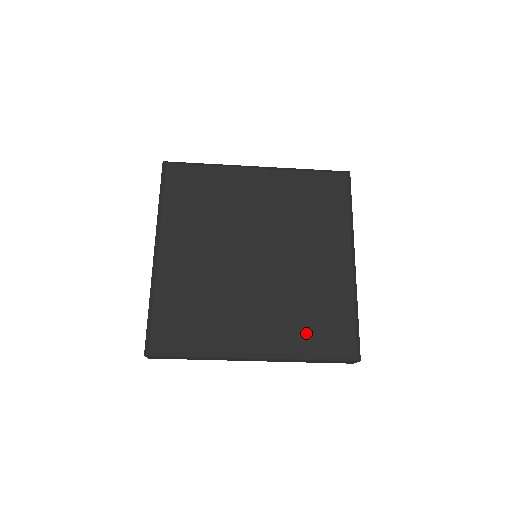
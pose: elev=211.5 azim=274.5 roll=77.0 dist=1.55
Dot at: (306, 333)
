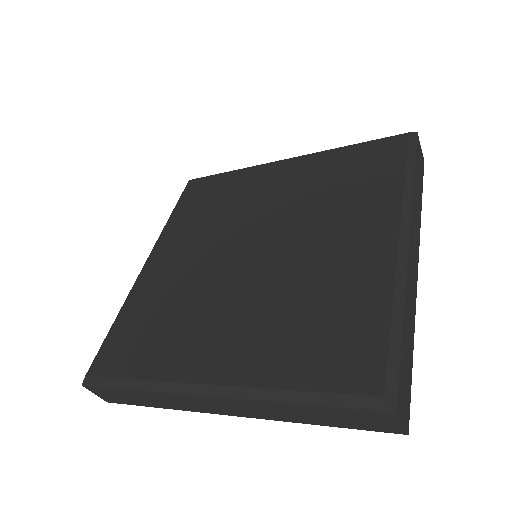
Dot at: (293, 354)
